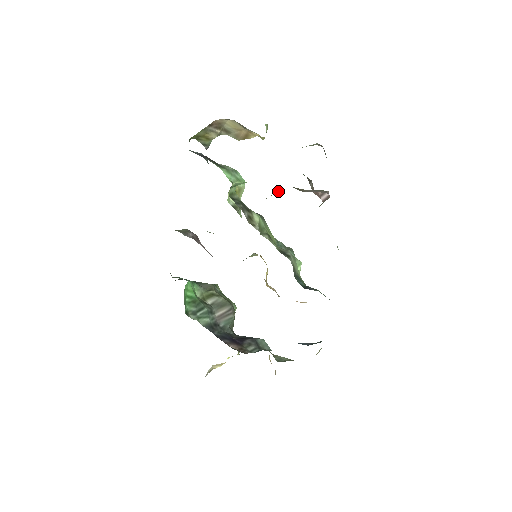
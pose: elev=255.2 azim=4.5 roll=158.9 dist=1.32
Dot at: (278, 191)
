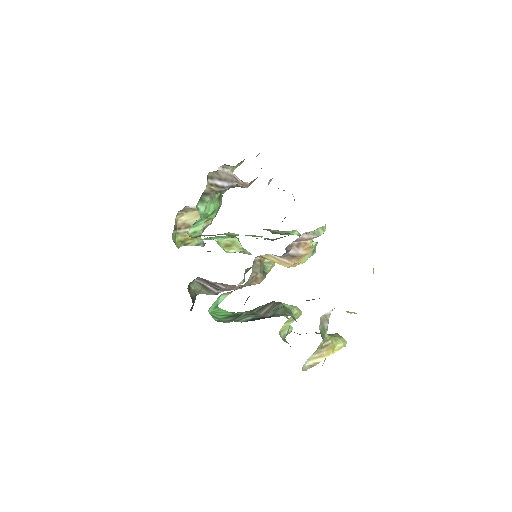
Dot at: (206, 204)
